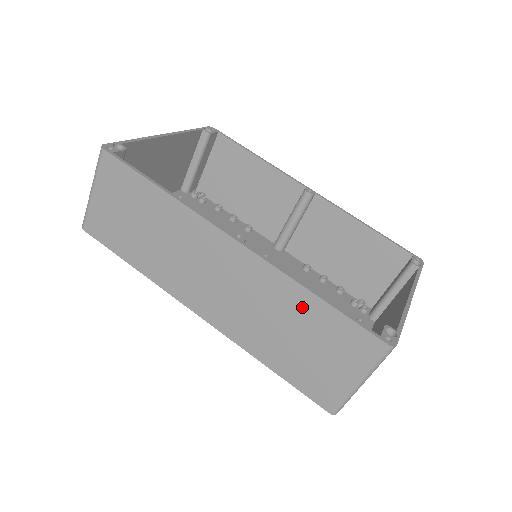
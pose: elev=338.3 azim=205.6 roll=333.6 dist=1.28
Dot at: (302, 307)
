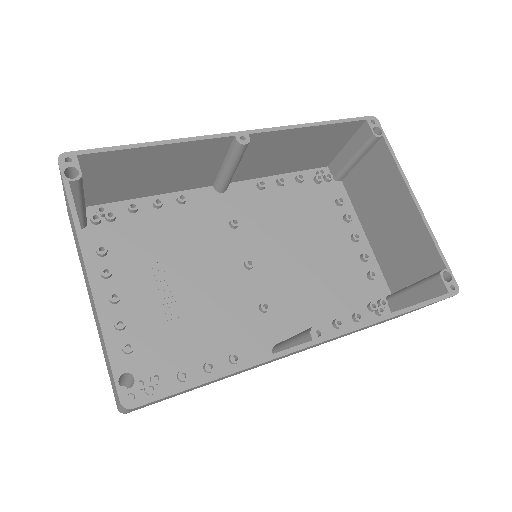
Dot at: occluded
